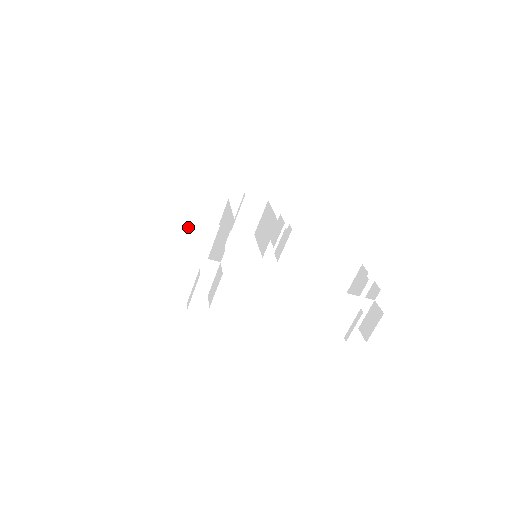
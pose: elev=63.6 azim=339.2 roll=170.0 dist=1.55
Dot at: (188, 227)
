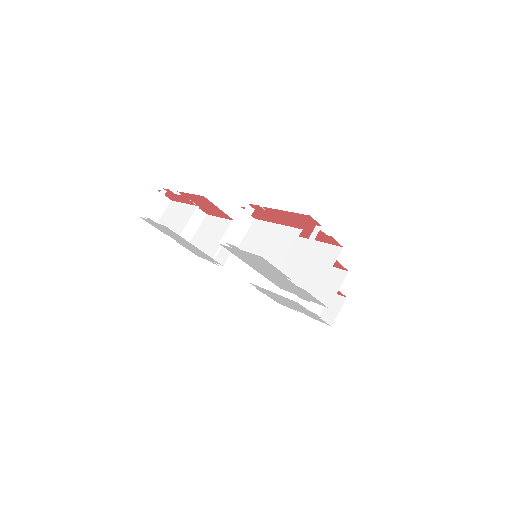
Dot at: (217, 225)
